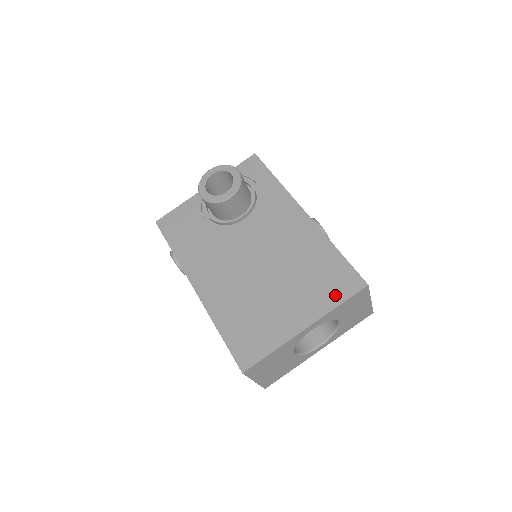
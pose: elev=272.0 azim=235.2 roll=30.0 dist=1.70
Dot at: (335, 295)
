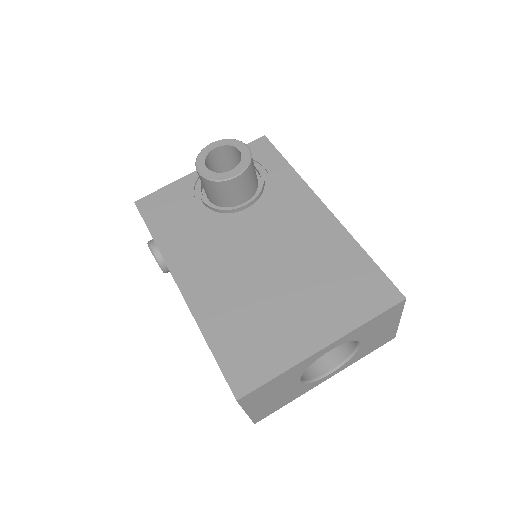
Dot at: (363, 308)
